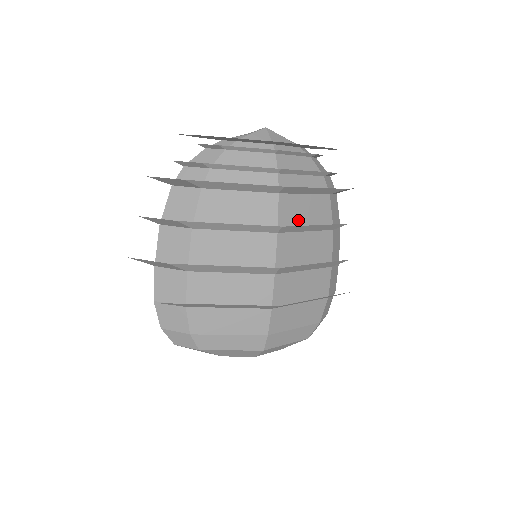
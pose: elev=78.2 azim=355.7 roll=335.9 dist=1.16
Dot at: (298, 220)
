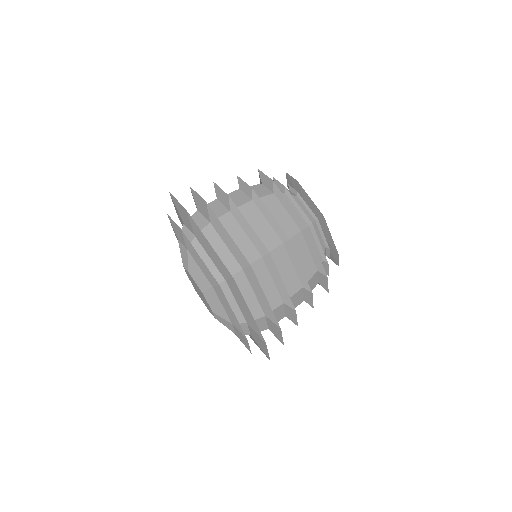
Dot at: occluded
